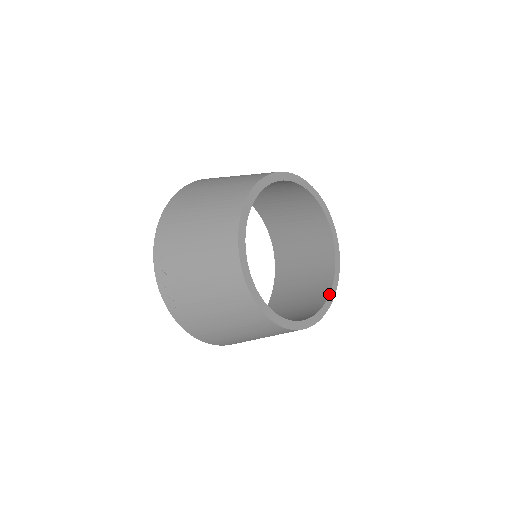
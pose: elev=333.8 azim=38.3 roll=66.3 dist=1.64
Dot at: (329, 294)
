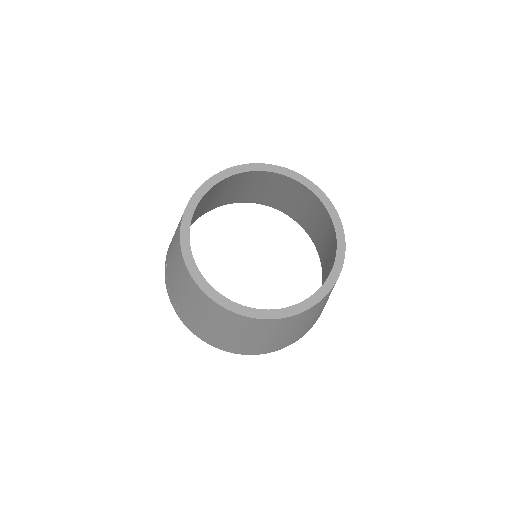
Dot at: (320, 287)
